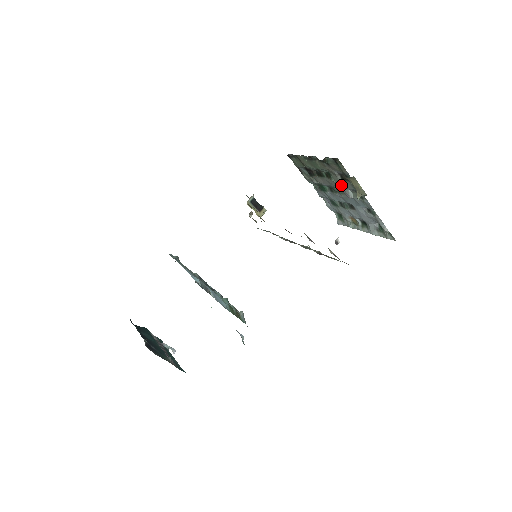
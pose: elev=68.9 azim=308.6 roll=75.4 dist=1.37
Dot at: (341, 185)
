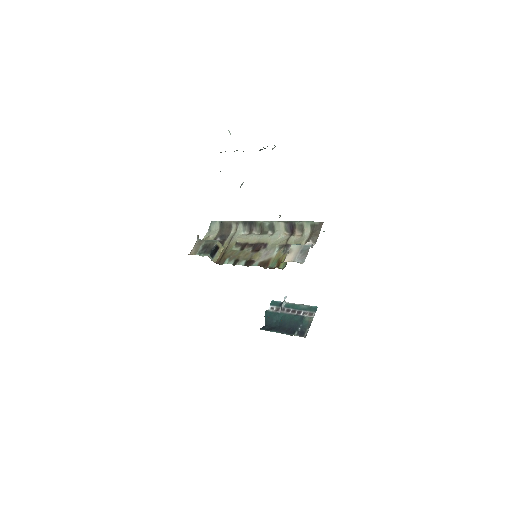
Dot at: occluded
